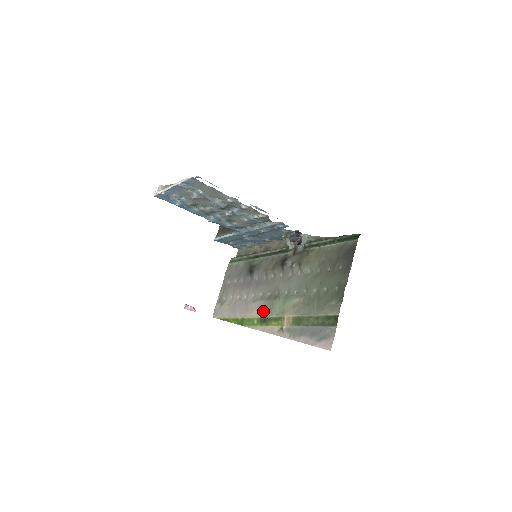
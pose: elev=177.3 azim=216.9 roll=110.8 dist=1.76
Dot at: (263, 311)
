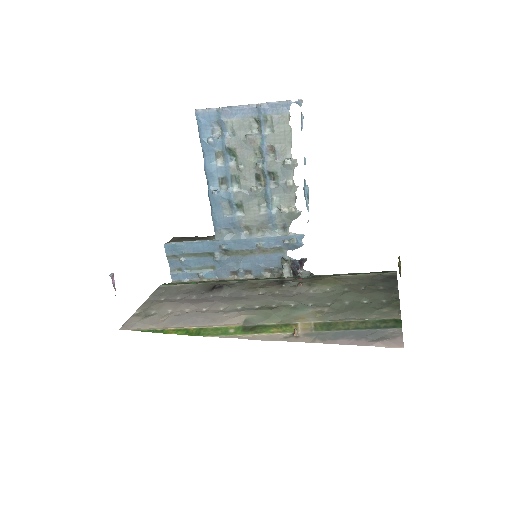
Dot at: (249, 319)
